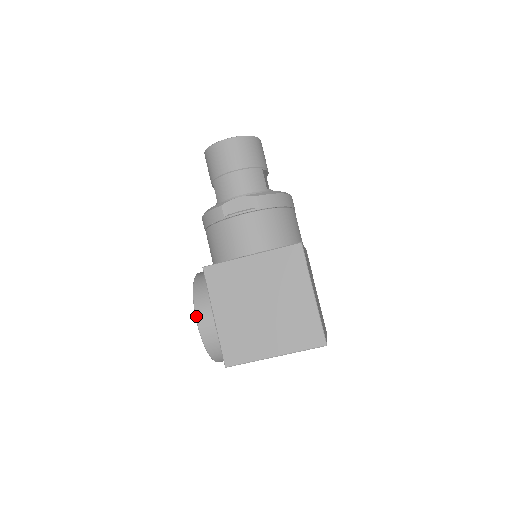
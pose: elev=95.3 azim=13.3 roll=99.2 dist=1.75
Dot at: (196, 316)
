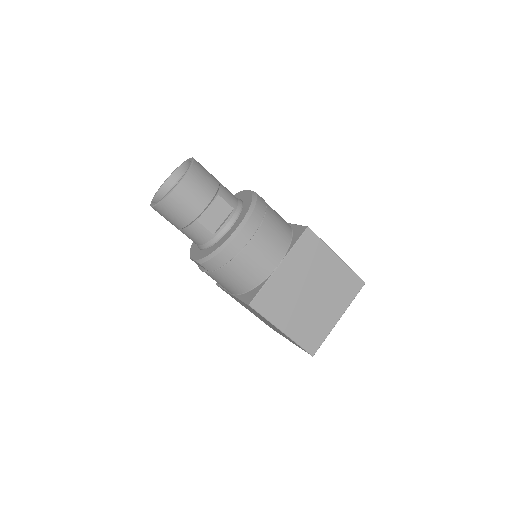
Dot at: occluded
